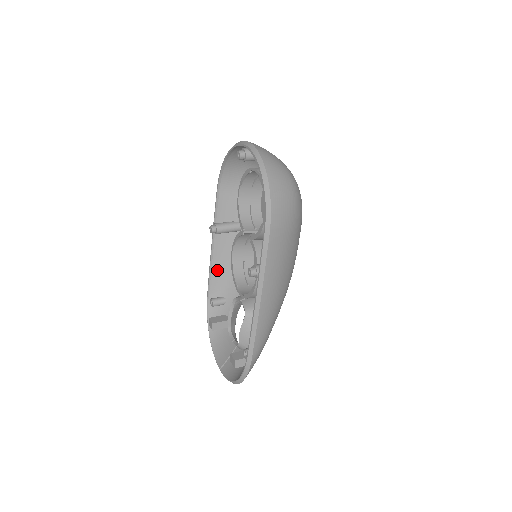
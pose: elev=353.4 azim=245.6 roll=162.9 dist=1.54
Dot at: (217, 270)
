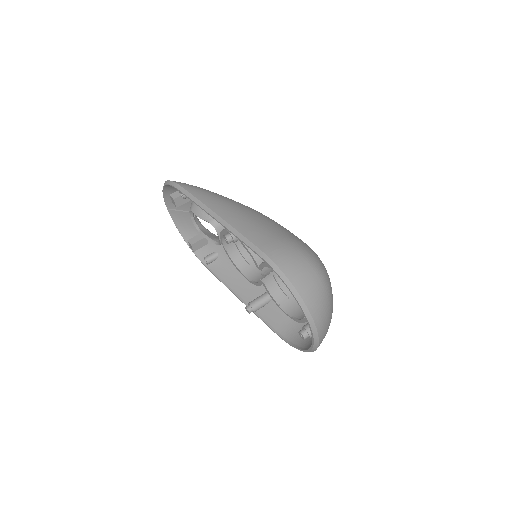
Dot at: occluded
